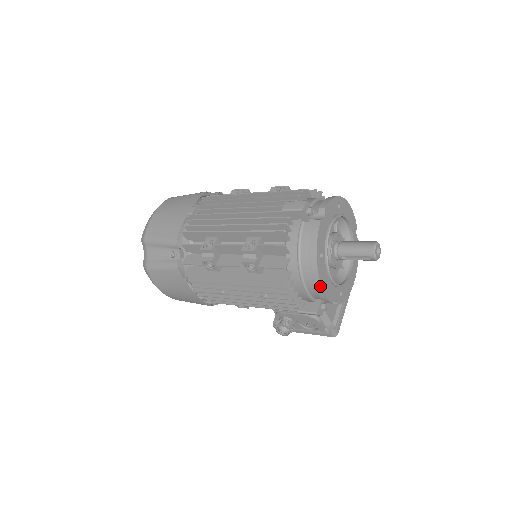
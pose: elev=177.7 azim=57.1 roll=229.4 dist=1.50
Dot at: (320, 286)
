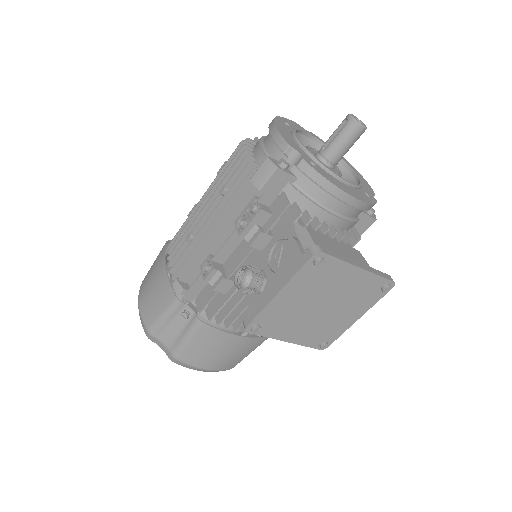
Dot at: (273, 124)
